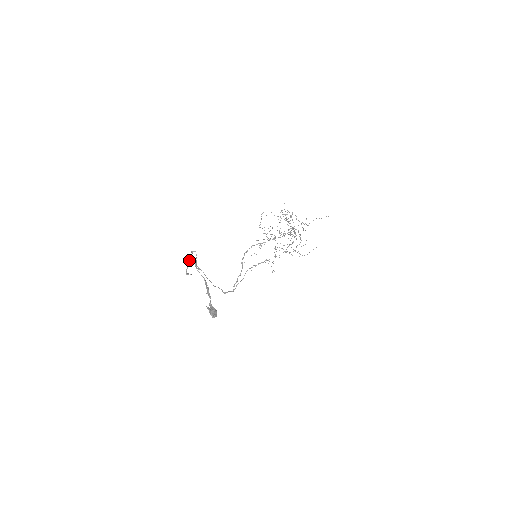
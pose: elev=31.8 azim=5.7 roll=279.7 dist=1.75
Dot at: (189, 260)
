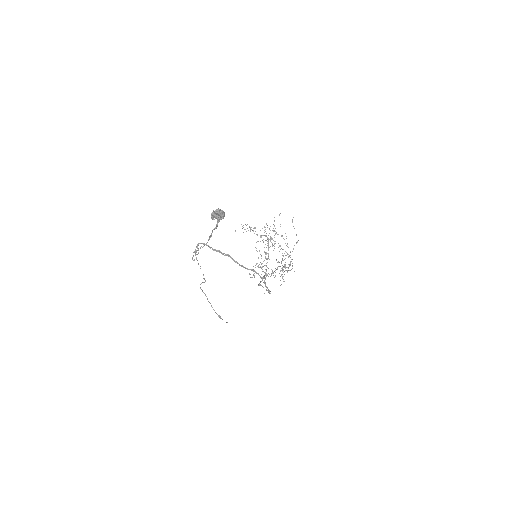
Dot at: occluded
